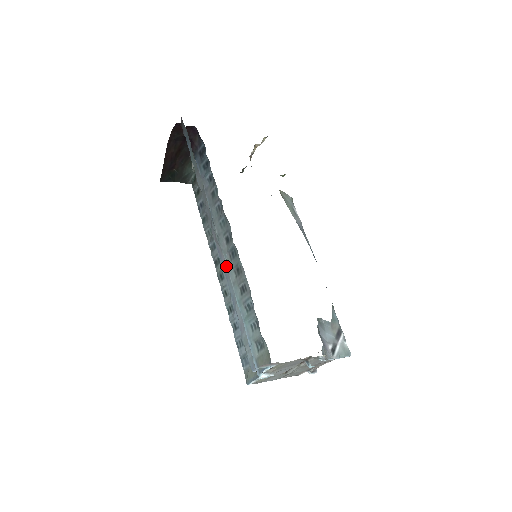
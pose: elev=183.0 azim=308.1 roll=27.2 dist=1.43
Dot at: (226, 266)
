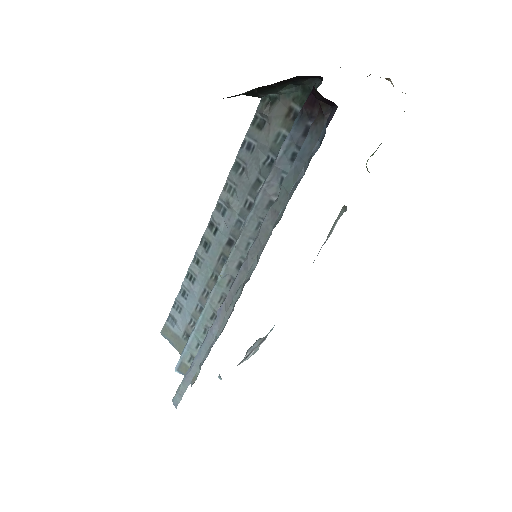
Dot at: (216, 331)
